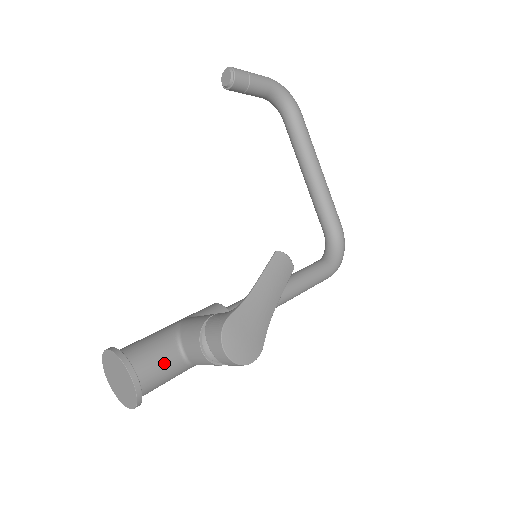
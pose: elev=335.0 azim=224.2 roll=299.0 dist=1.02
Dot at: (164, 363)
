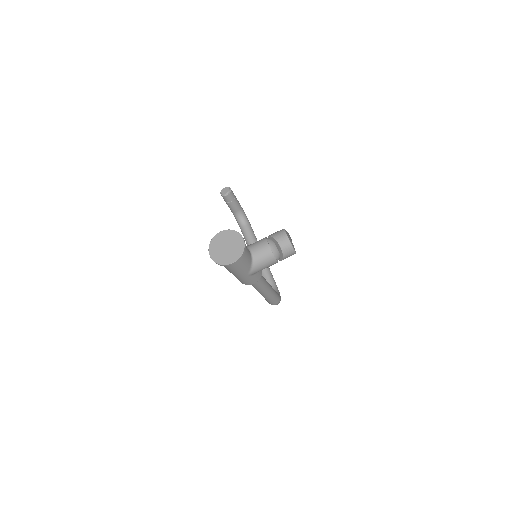
Dot at: (247, 249)
